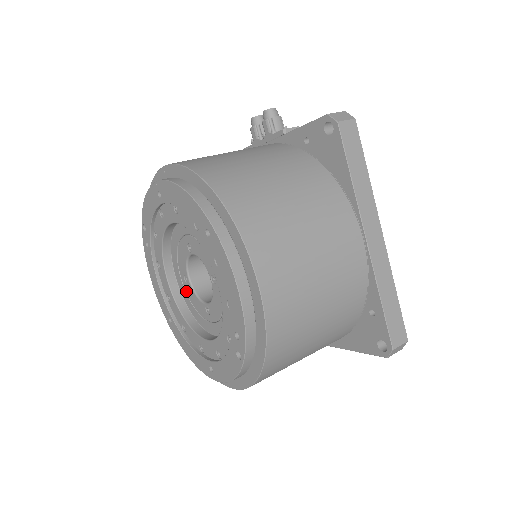
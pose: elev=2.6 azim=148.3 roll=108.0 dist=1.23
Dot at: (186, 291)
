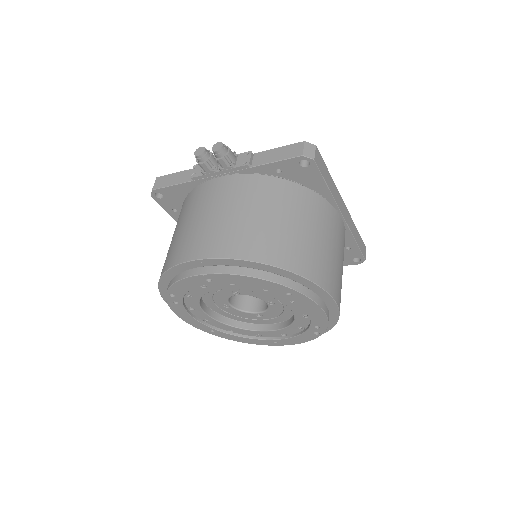
Dot at: (225, 311)
